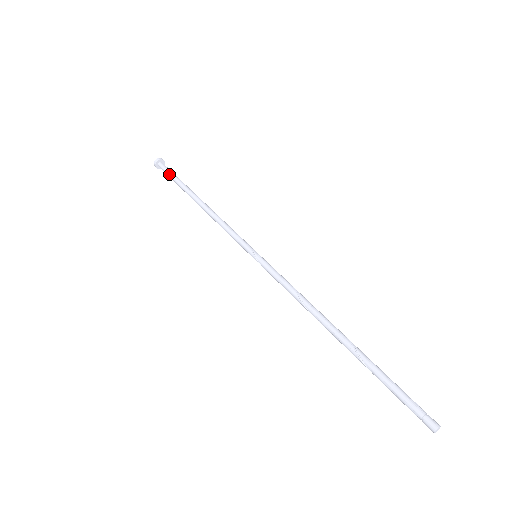
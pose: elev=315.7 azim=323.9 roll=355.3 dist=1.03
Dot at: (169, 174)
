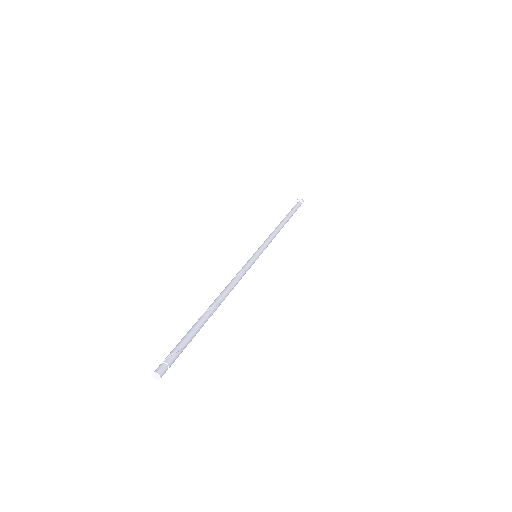
Dot at: occluded
